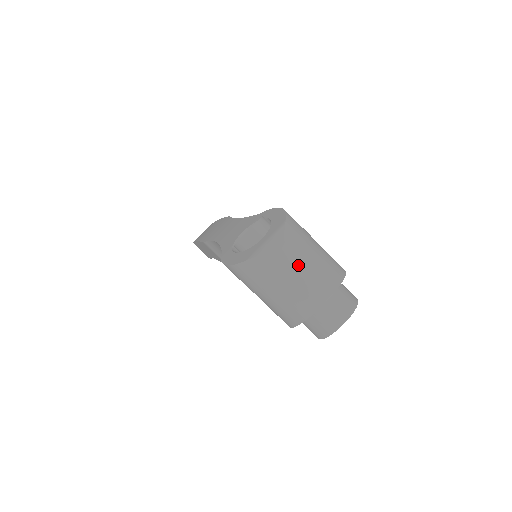
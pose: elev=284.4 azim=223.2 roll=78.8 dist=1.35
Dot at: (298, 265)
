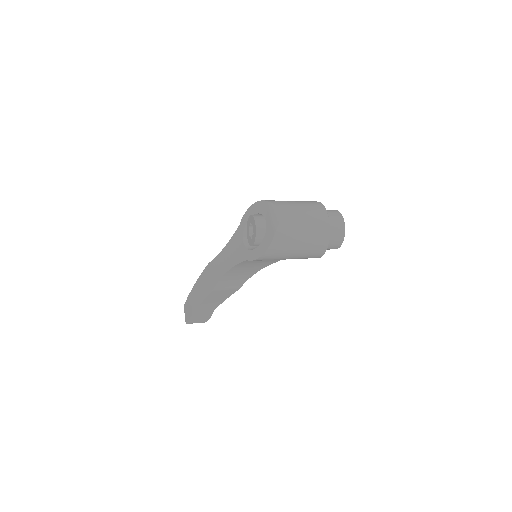
Dot at: (299, 212)
